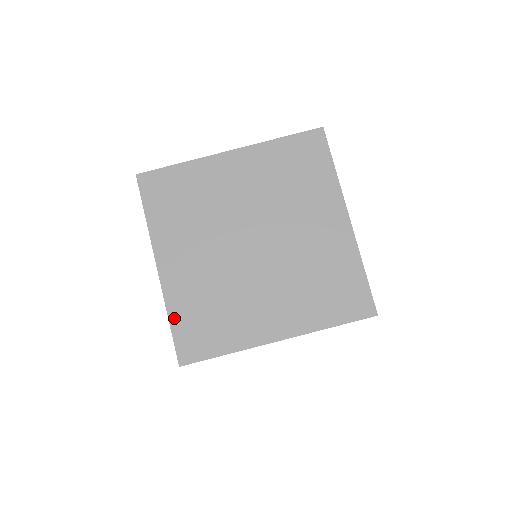
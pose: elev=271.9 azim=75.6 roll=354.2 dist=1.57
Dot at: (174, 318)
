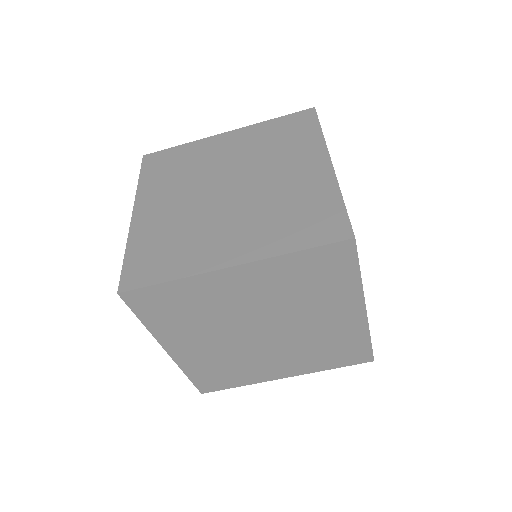
Dot at: (191, 375)
